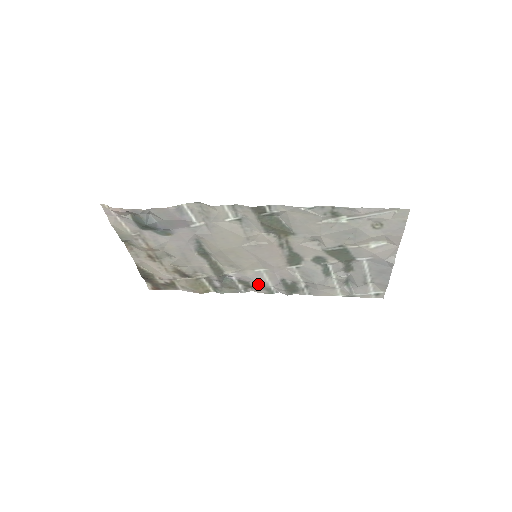
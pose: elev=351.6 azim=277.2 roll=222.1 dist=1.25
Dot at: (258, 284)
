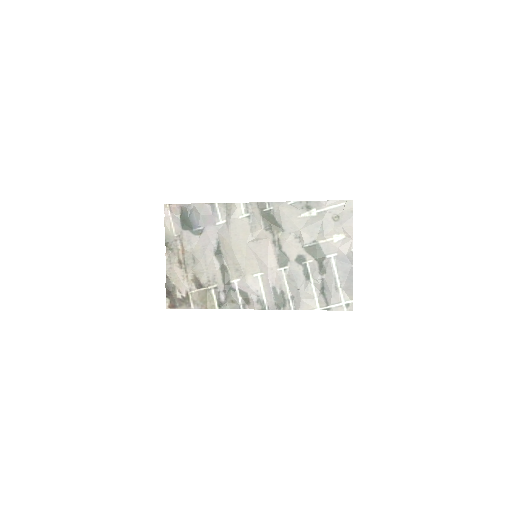
Dot at: (254, 296)
